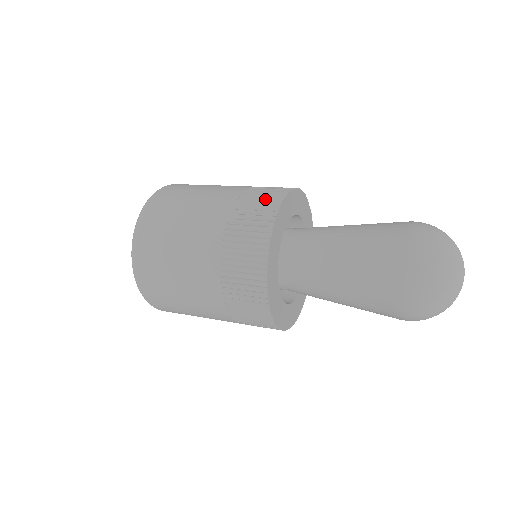
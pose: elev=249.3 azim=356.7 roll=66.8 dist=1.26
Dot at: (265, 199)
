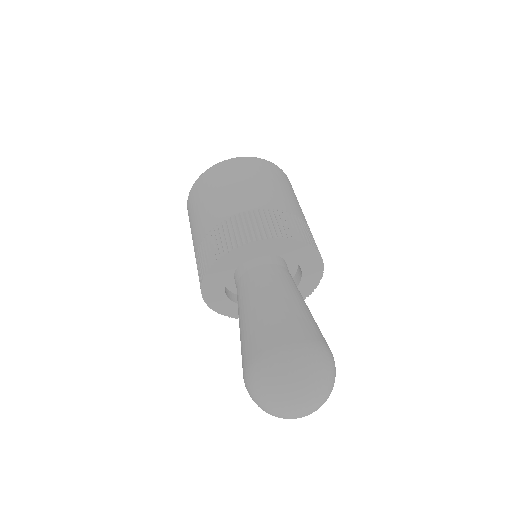
Dot at: (292, 228)
